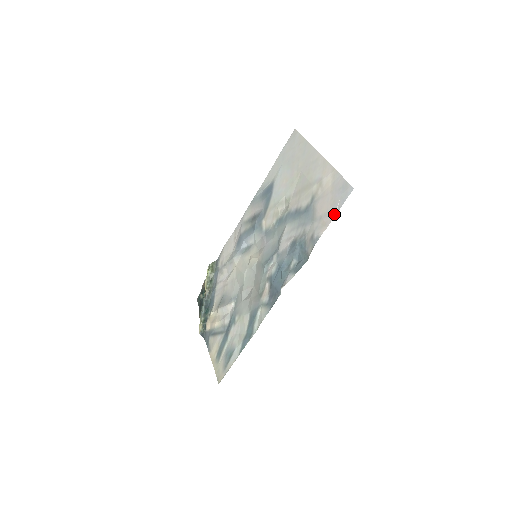
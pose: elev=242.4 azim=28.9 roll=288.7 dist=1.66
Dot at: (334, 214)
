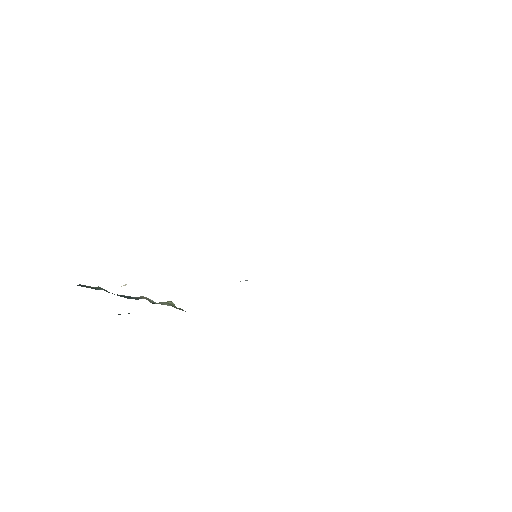
Dot at: occluded
